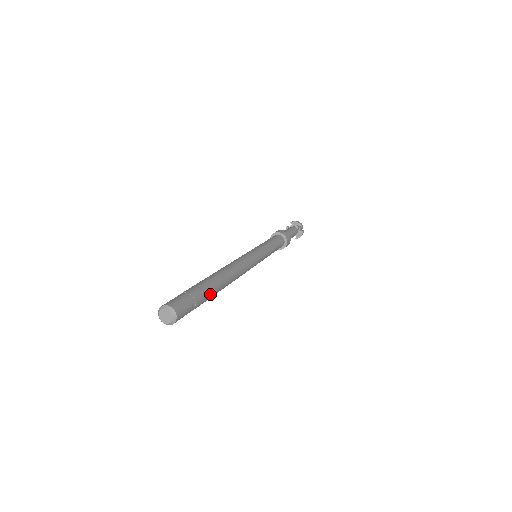
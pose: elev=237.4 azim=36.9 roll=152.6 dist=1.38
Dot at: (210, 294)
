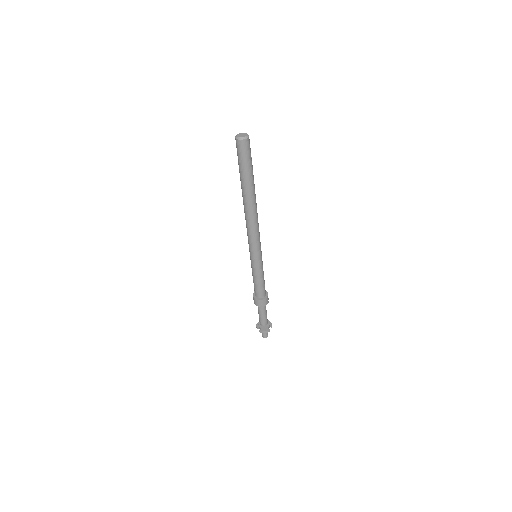
Dot at: (251, 180)
